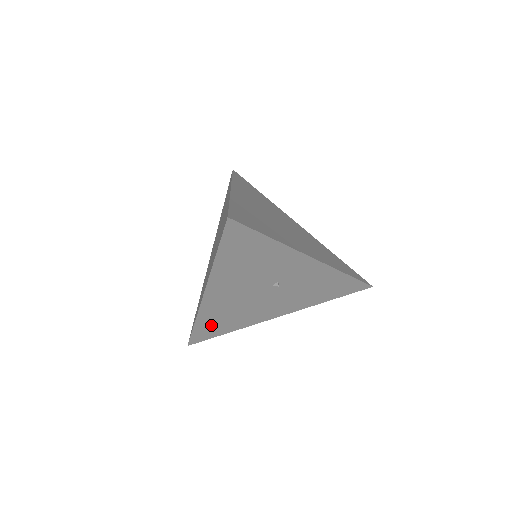
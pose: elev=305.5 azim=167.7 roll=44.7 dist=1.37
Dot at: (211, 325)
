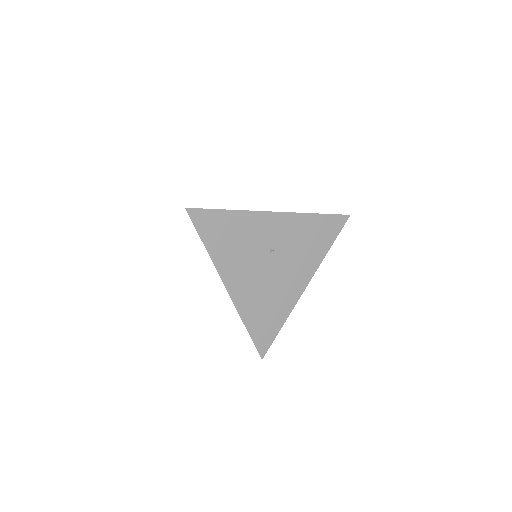
Dot at: (260, 323)
